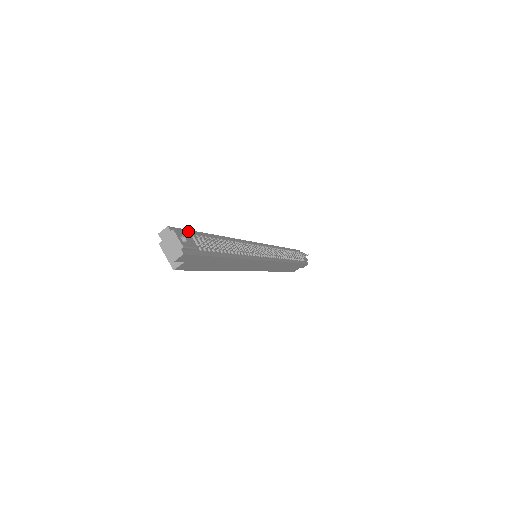
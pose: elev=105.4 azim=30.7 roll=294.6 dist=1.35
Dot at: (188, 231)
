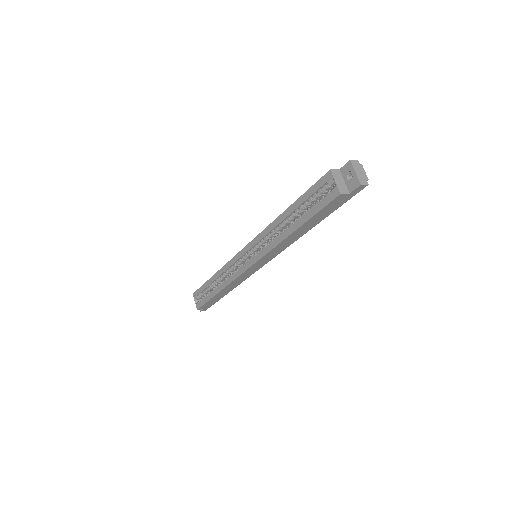
Dot at: occluded
